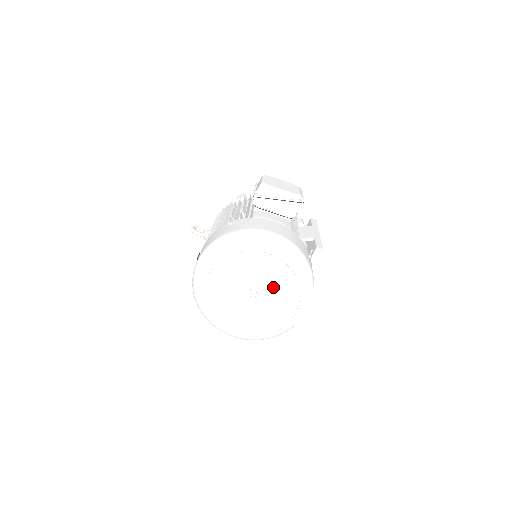
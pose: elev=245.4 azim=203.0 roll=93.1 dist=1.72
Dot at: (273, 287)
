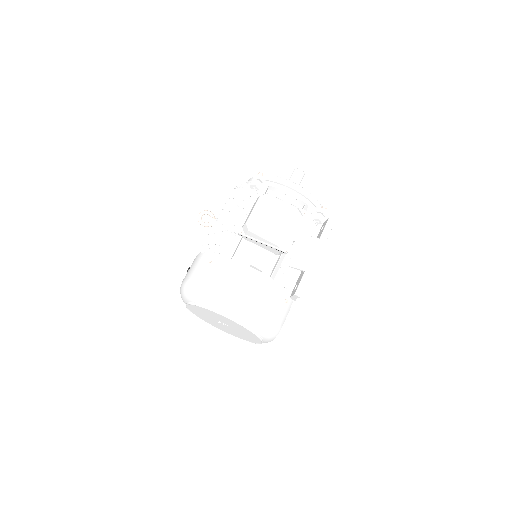
Dot at: (238, 329)
